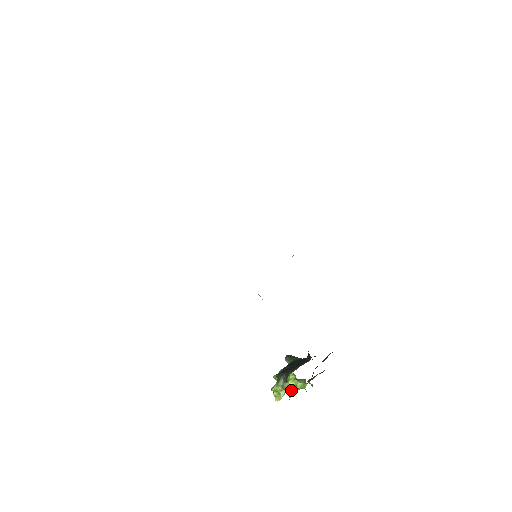
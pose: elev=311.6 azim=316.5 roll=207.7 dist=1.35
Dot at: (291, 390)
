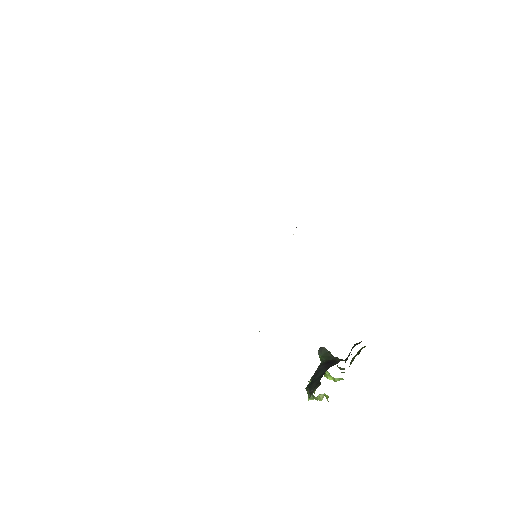
Dot at: (325, 395)
